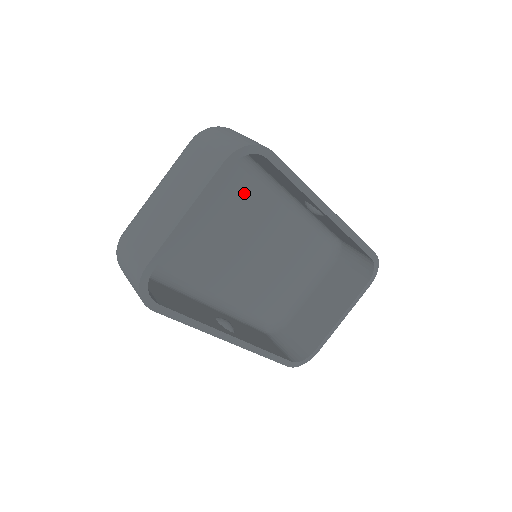
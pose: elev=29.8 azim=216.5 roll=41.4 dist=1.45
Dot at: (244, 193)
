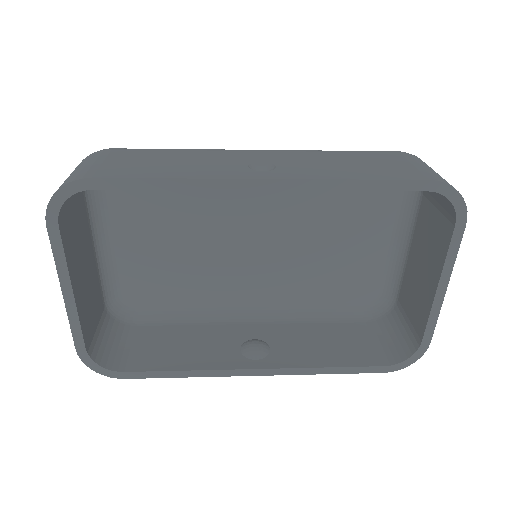
Dot at: (194, 193)
